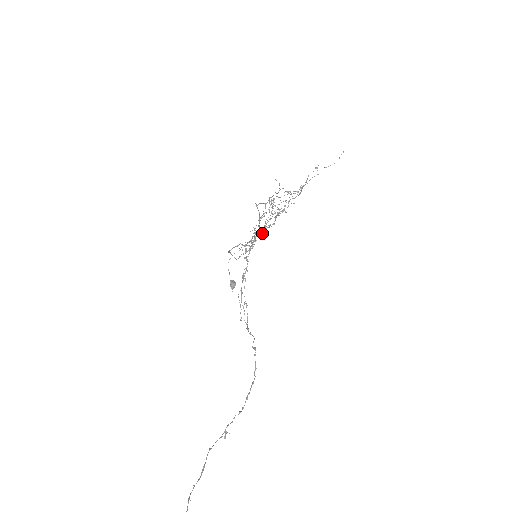
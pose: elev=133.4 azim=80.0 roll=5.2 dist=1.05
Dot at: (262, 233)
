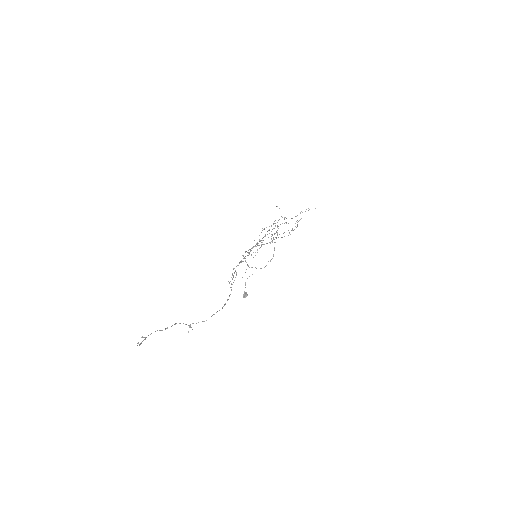
Dot at: (263, 240)
